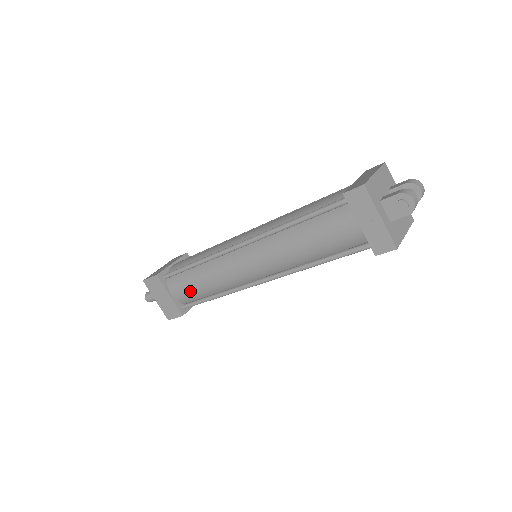
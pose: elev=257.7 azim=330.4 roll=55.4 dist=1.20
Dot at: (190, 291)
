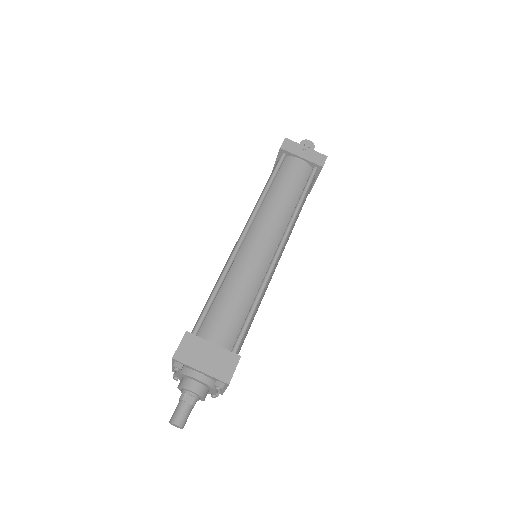
Dot at: (231, 317)
